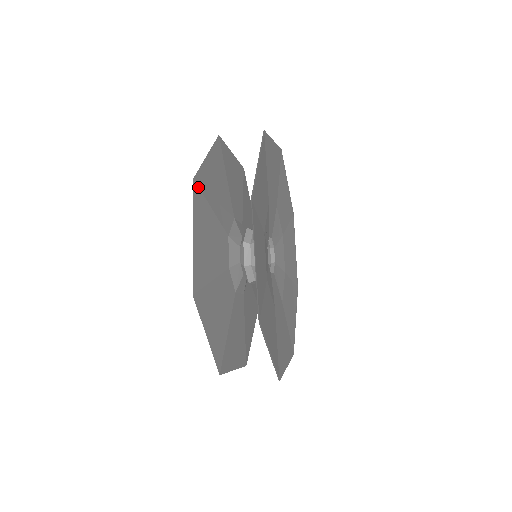
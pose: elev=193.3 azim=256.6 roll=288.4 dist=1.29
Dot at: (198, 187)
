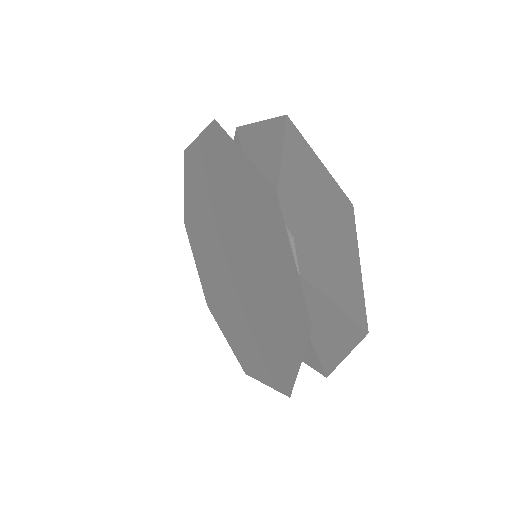
Dot at: (272, 197)
